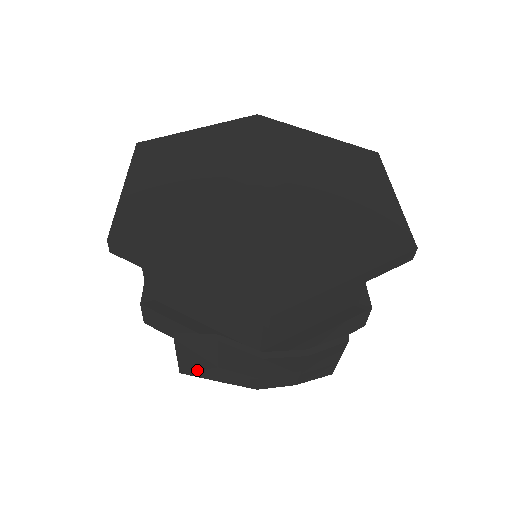
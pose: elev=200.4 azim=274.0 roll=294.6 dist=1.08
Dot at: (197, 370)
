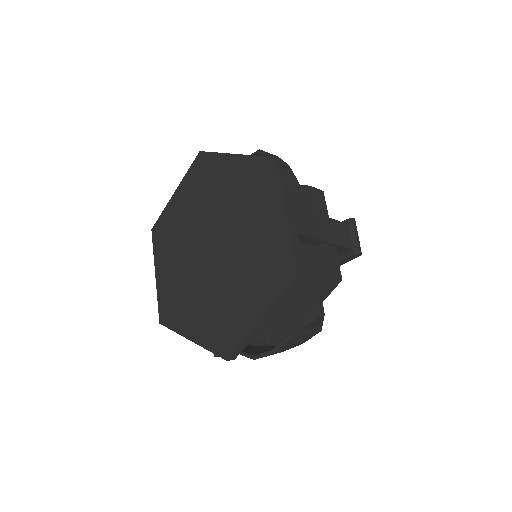
Dot at: occluded
